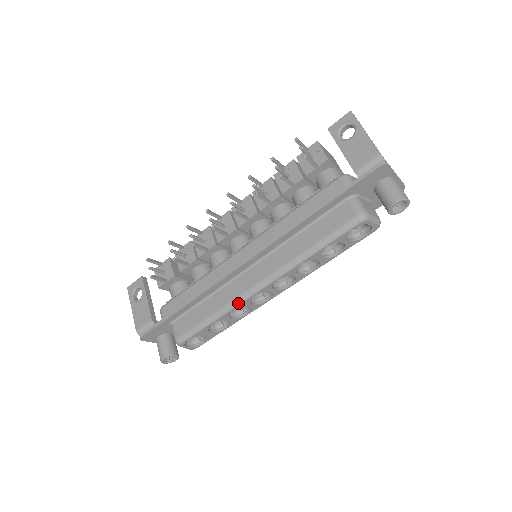
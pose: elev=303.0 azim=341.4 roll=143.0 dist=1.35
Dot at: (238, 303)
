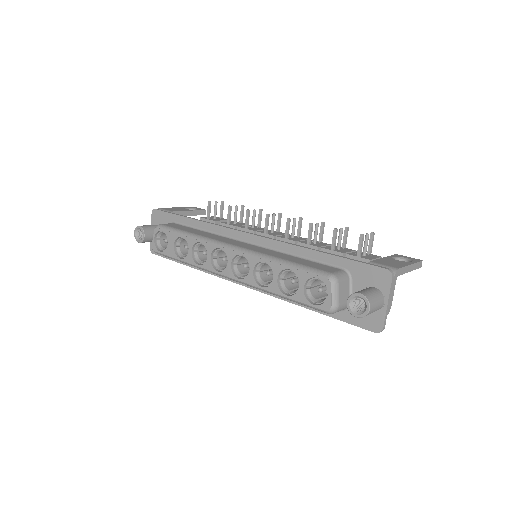
Dot at: (209, 241)
